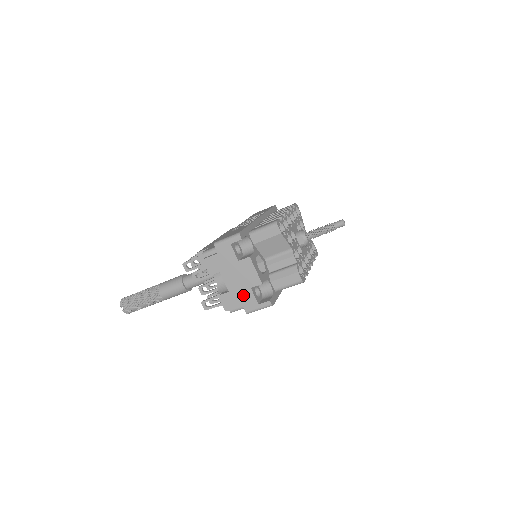
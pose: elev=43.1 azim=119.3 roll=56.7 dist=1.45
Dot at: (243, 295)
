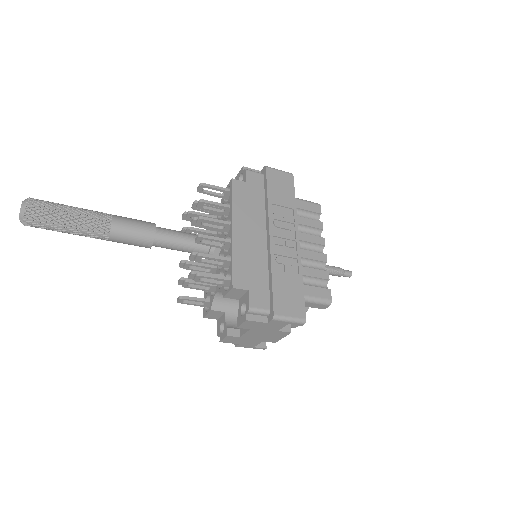
Dot at: (250, 342)
